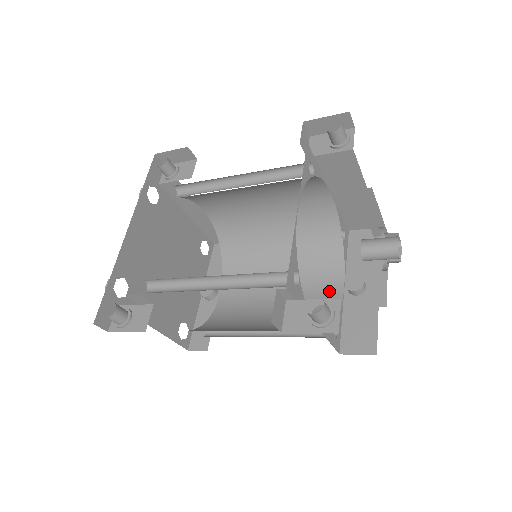
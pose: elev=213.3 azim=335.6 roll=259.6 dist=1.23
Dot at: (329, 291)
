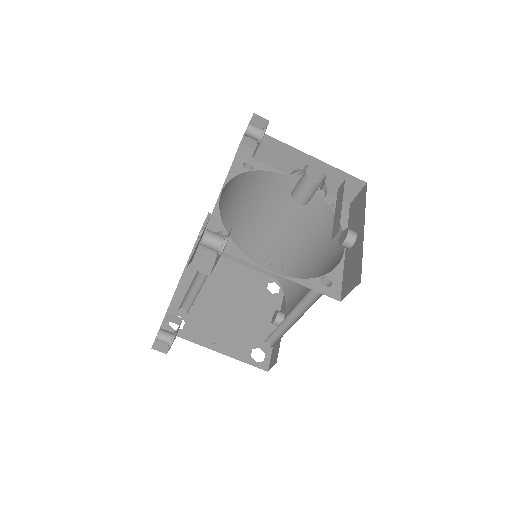
Dot at: (336, 258)
